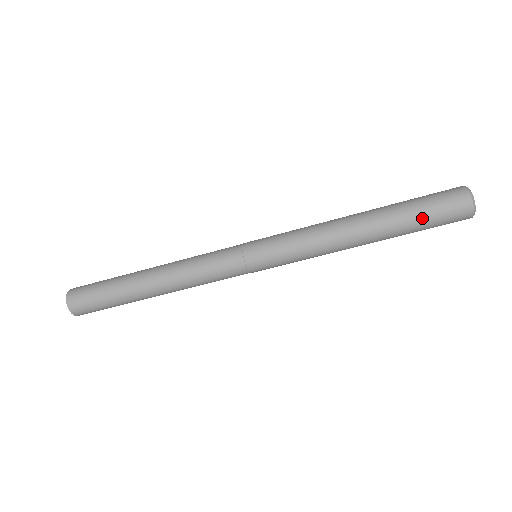
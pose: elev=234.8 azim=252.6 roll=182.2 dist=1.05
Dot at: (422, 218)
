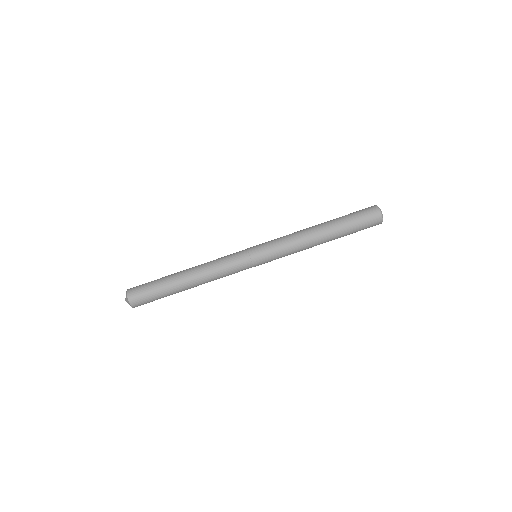
Dot at: (353, 220)
